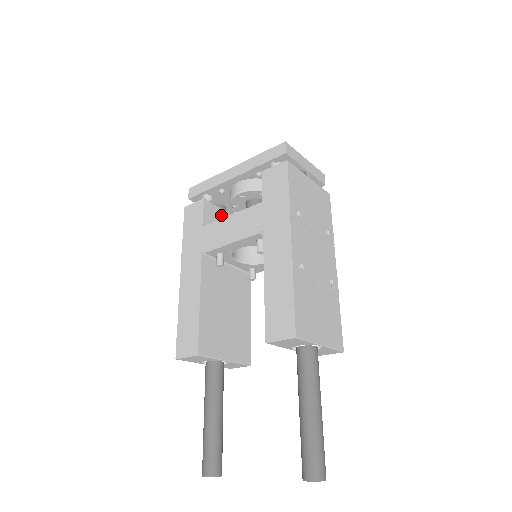
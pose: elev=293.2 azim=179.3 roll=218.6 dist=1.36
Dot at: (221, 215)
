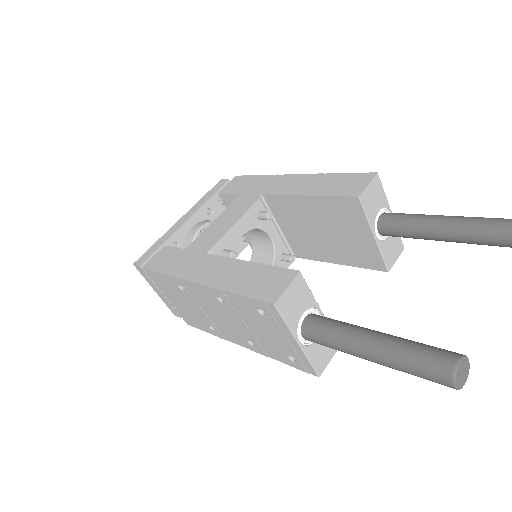
Dot at: occluded
